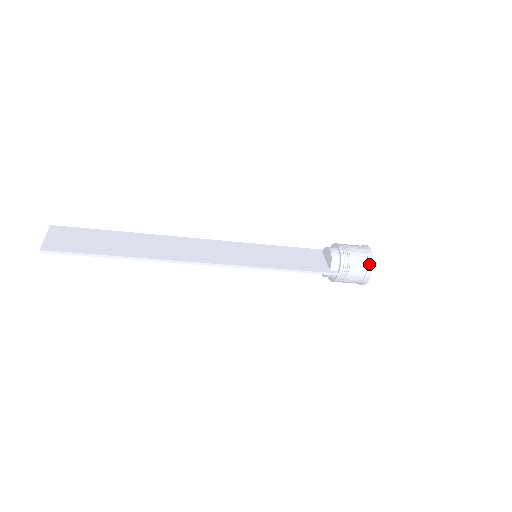
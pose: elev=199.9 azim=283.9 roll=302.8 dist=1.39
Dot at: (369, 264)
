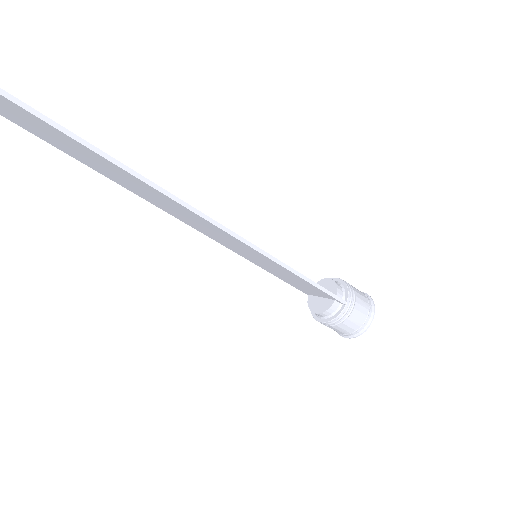
Dot at: (370, 302)
